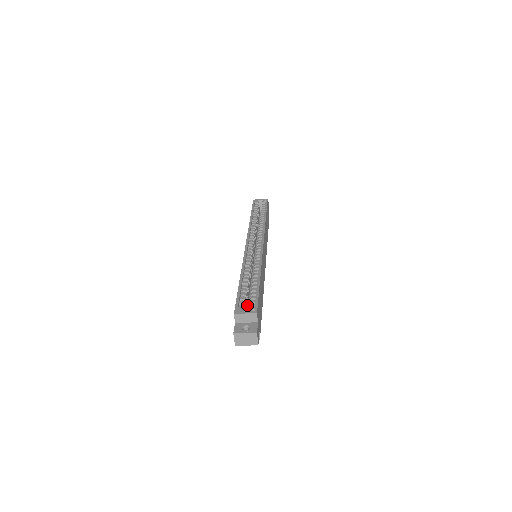
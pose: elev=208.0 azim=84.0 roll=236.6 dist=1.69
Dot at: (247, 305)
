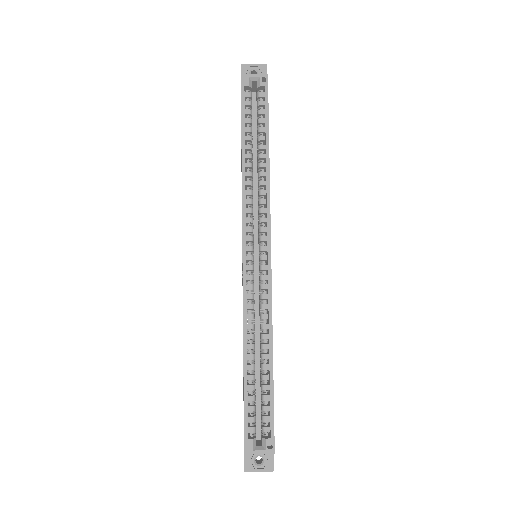
Dot at: occluded
